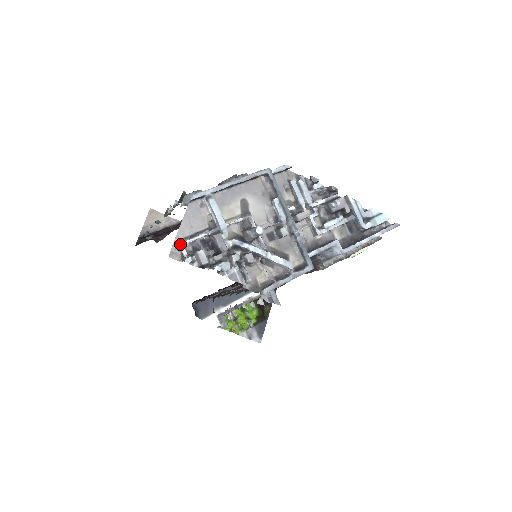
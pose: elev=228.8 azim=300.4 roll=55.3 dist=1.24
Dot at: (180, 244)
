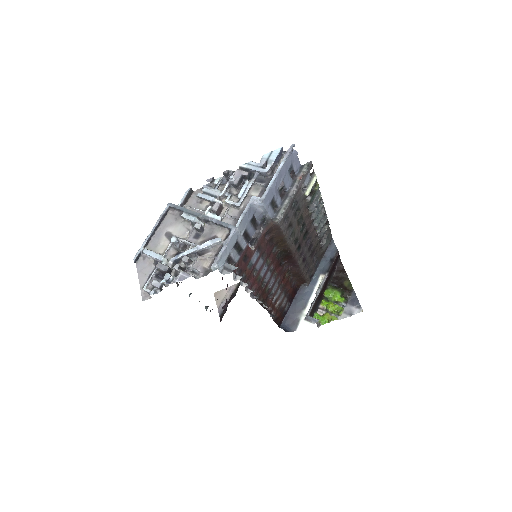
Dot at: (143, 289)
